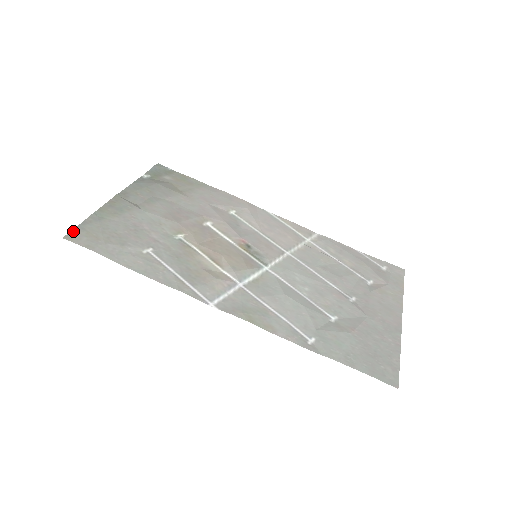
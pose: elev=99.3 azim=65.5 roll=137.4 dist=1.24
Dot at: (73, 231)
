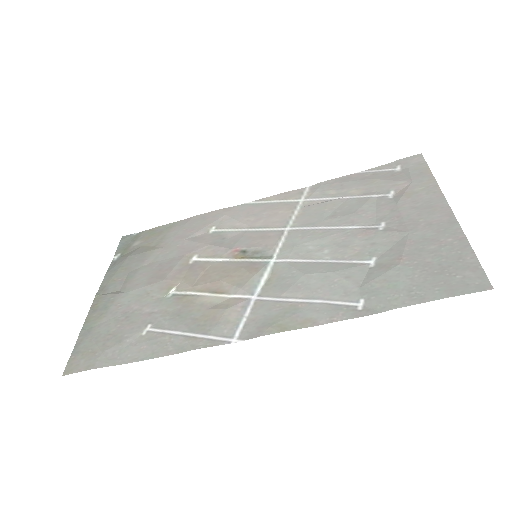
Dot at: (69, 362)
